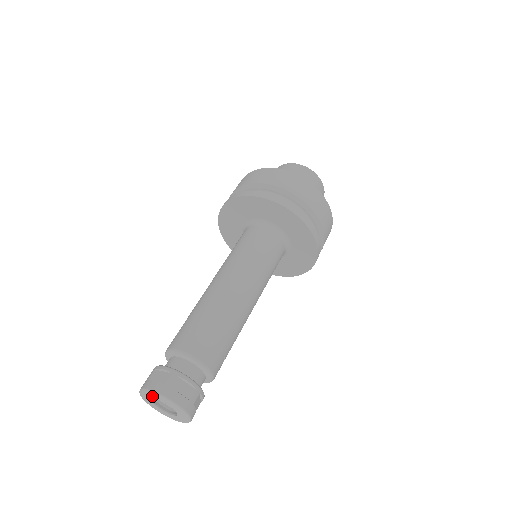
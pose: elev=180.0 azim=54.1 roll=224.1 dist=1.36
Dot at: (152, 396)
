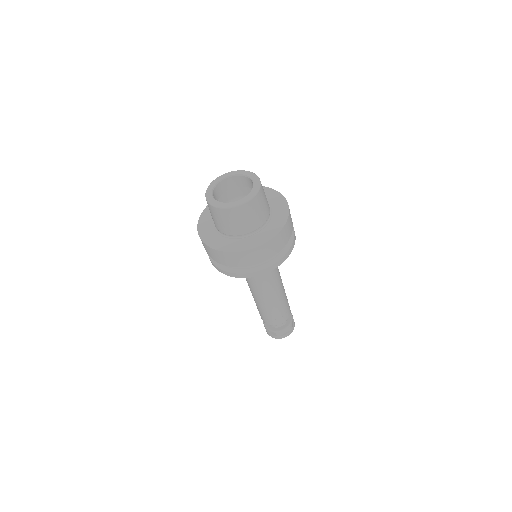
Dot at: occluded
